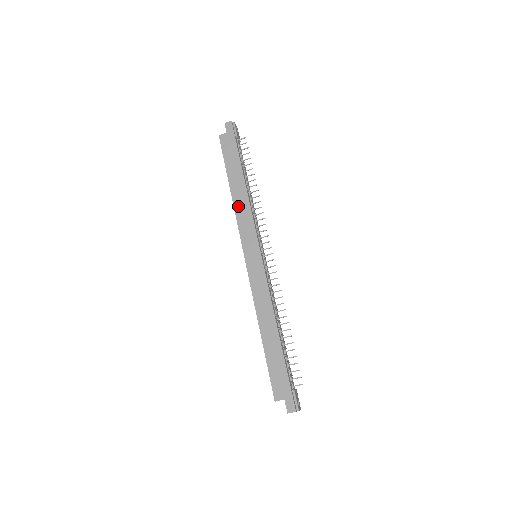
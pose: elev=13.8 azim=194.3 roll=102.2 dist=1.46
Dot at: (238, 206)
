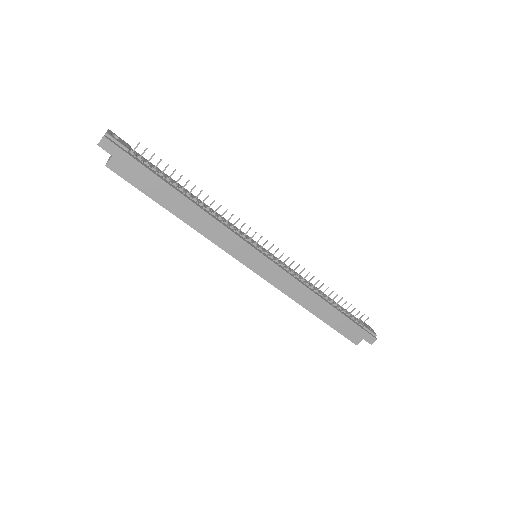
Dot at: (204, 230)
